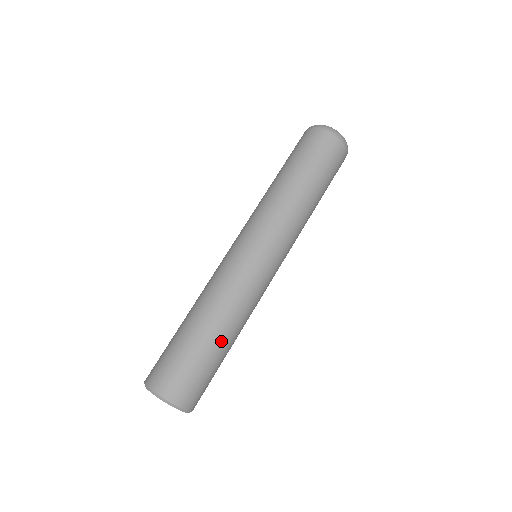
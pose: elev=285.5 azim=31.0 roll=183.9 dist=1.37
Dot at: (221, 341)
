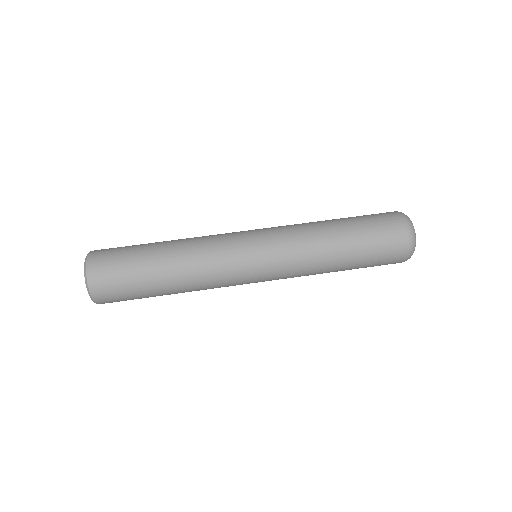
Dot at: (160, 260)
